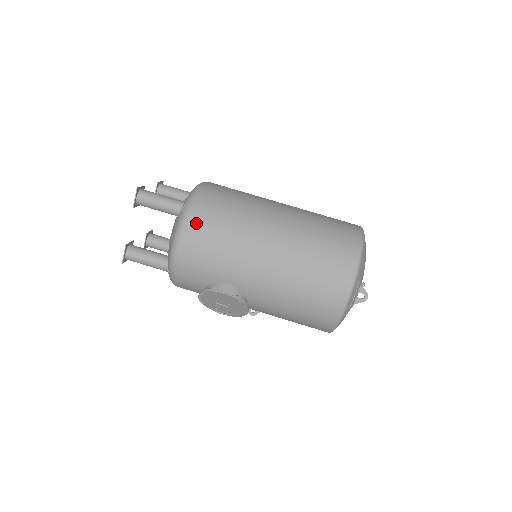
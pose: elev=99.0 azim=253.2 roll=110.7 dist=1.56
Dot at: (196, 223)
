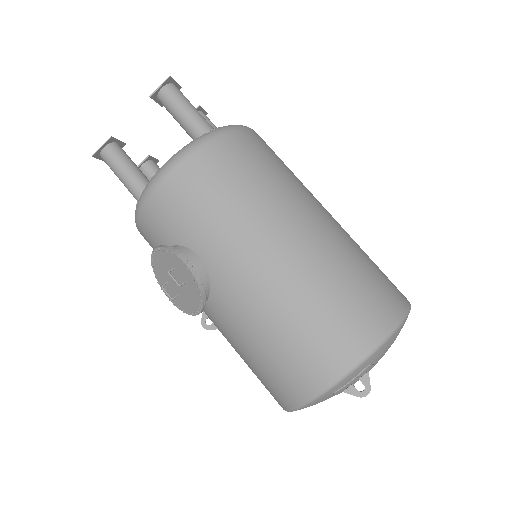
Dot at: (211, 156)
